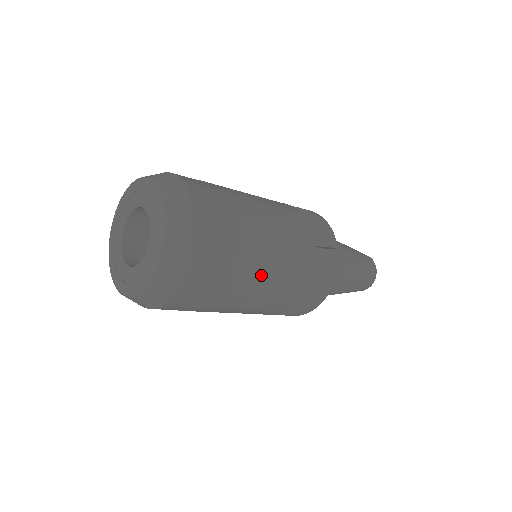
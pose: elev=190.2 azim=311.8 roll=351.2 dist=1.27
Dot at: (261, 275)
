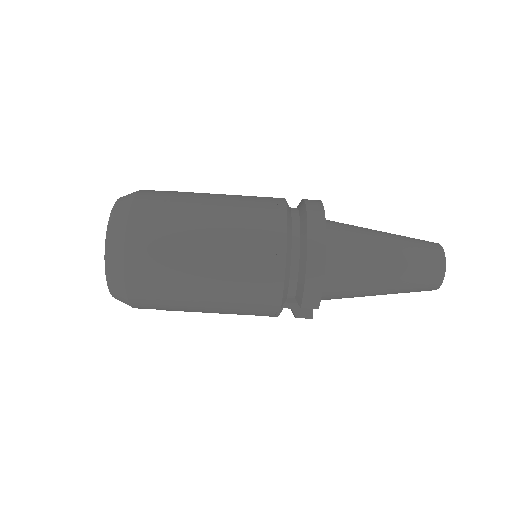
Dot at: occluded
